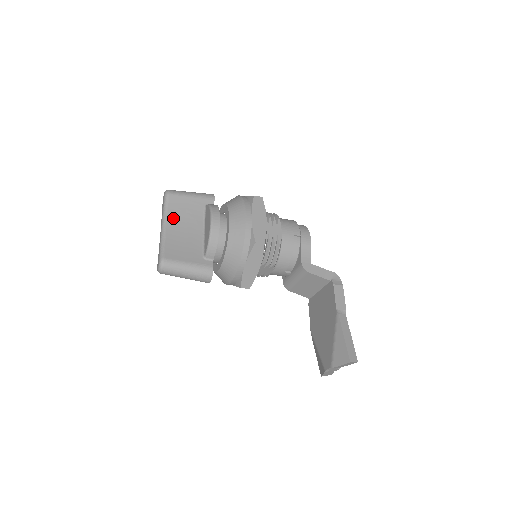
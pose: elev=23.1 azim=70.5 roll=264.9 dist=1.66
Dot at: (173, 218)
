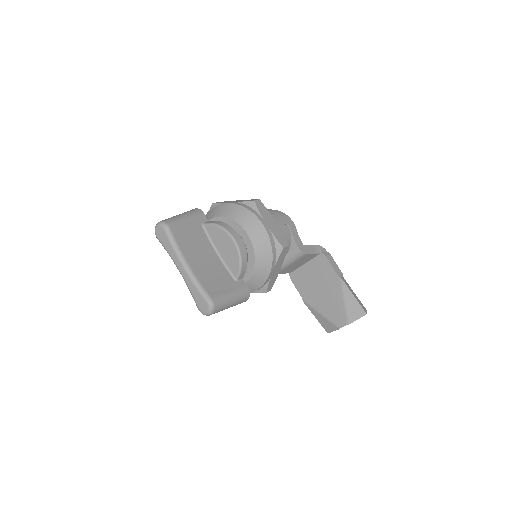
Dot at: (188, 252)
